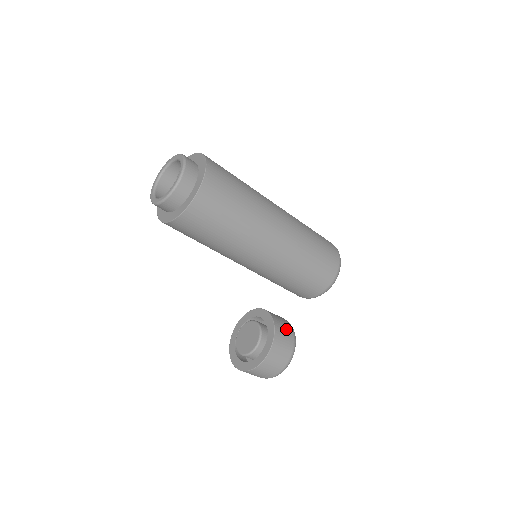
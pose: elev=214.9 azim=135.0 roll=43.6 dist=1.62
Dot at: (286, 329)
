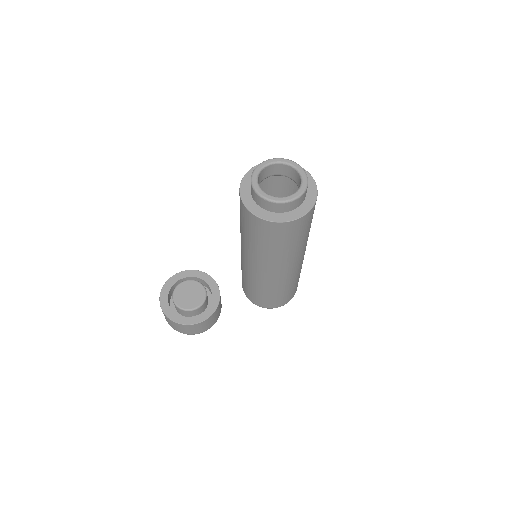
Dot at: occluded
